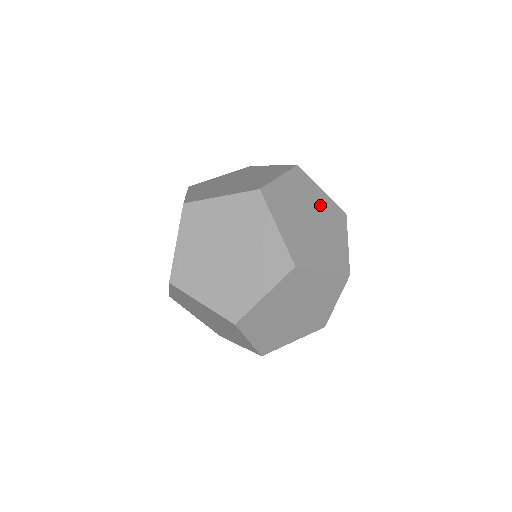
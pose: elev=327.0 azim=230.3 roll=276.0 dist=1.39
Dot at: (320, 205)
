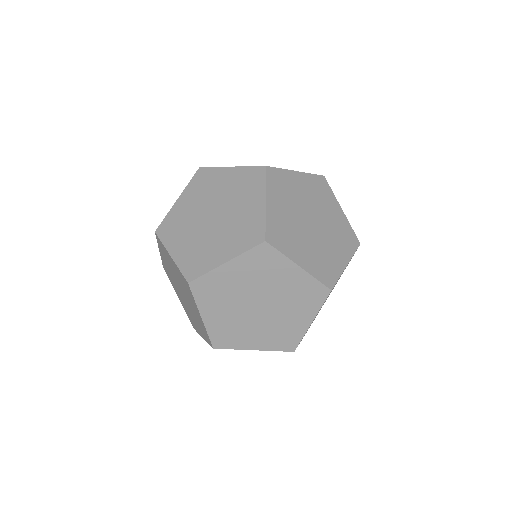
Dot at: occluded
